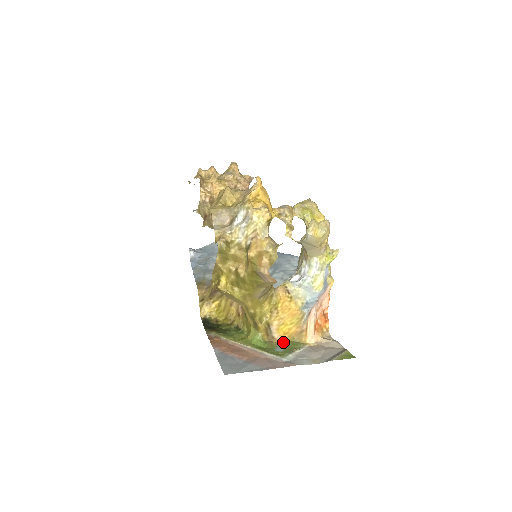
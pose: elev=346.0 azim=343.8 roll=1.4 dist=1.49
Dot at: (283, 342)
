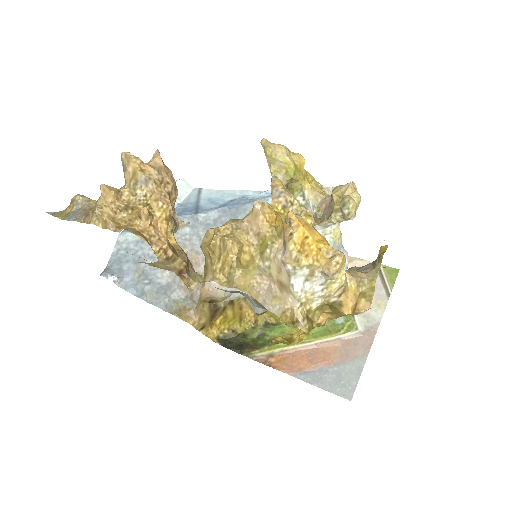
Dot at: occluded
